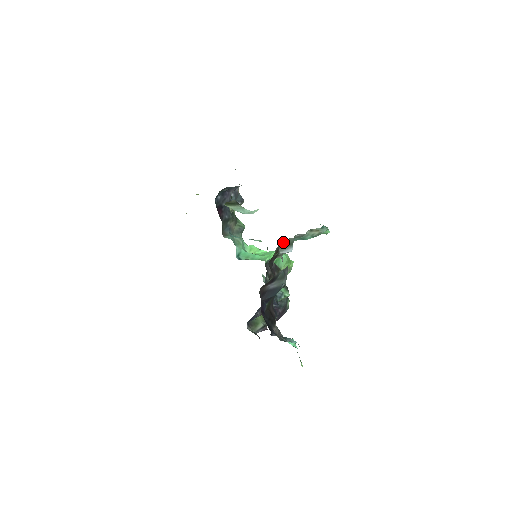
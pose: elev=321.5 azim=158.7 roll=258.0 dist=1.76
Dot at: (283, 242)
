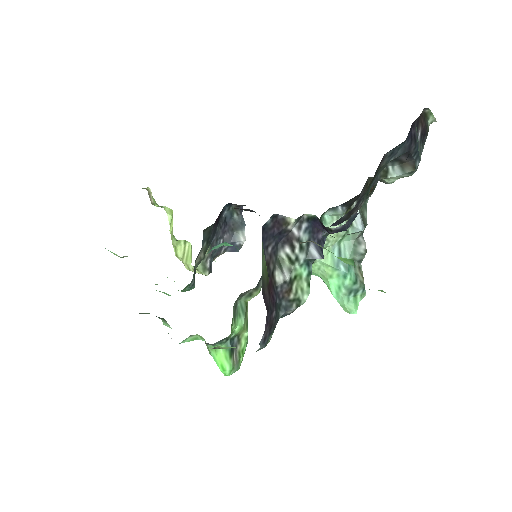
Dot at: (361, 211)
